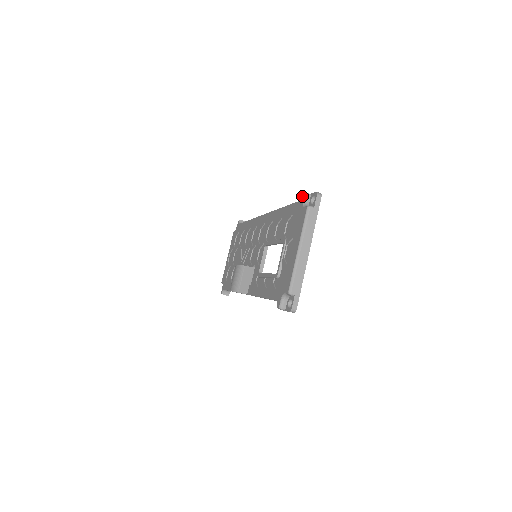
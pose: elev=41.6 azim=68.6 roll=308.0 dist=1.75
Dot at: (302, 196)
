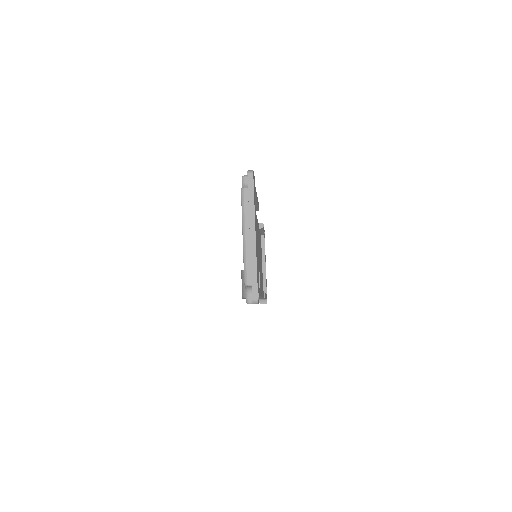
Dot at: (242, 180)
